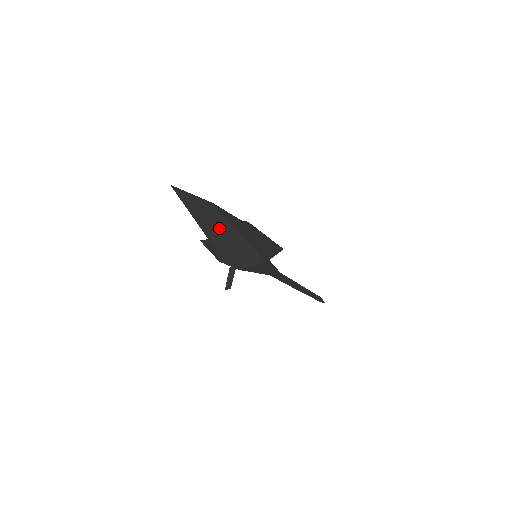
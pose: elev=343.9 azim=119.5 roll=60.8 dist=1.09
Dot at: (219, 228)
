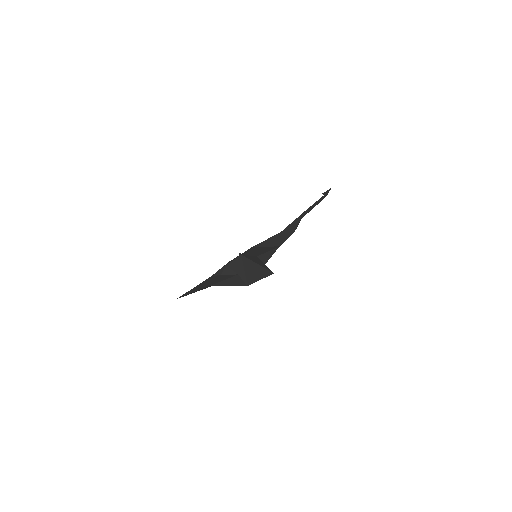
Dot at: occluded
